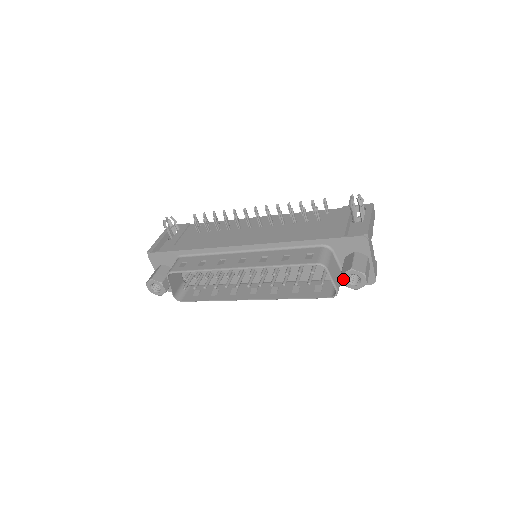
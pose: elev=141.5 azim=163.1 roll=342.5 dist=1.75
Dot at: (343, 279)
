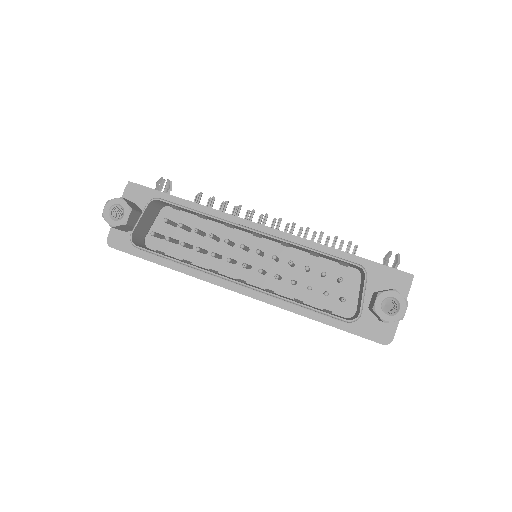
Dot at: (378, 300)
